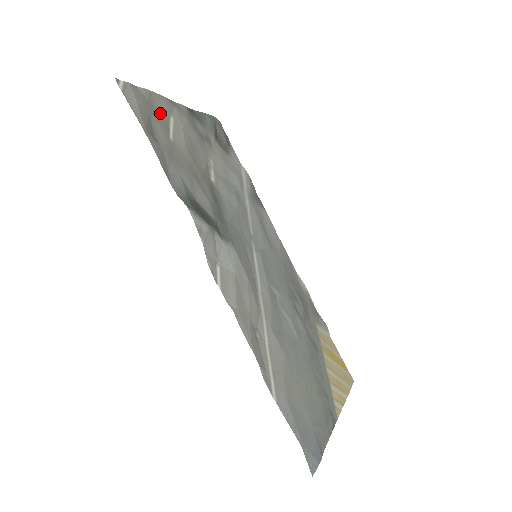
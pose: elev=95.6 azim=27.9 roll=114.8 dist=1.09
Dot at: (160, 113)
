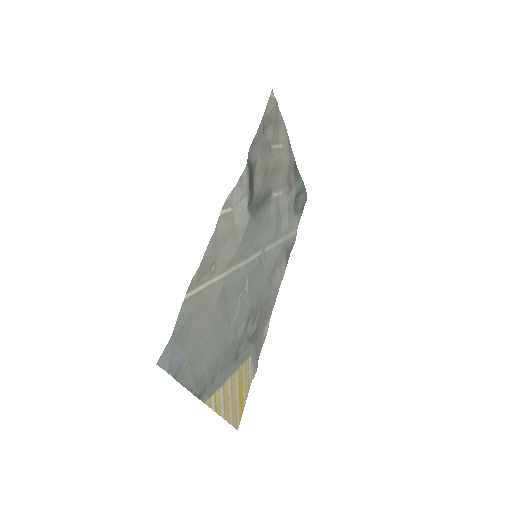
Dot at: (278, 134)
